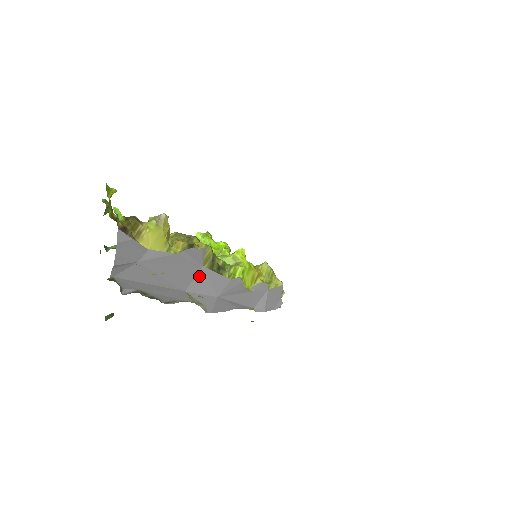
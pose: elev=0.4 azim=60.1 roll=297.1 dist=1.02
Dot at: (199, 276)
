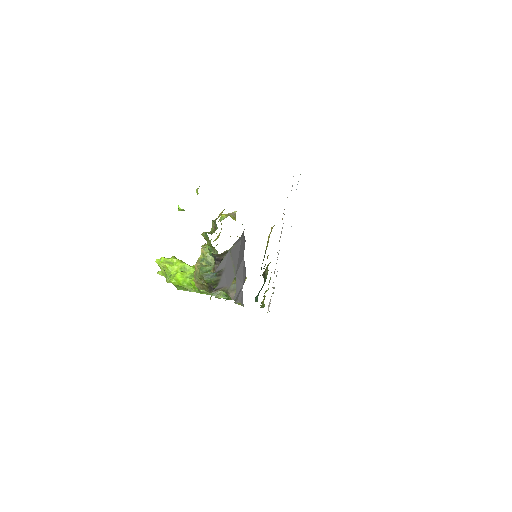
Dot at: (241, 265)
